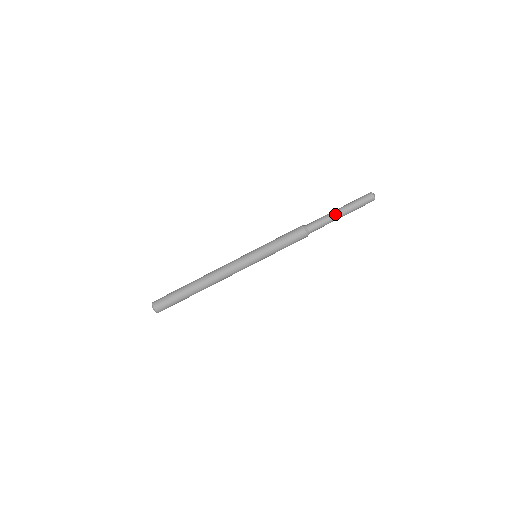
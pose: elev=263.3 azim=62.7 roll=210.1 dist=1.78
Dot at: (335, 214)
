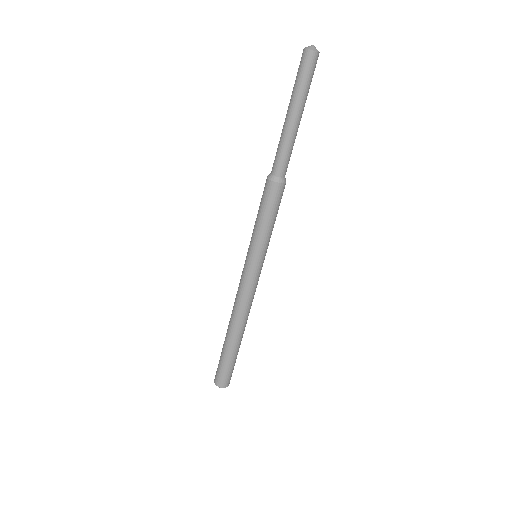
Dot at: (293, 128)
